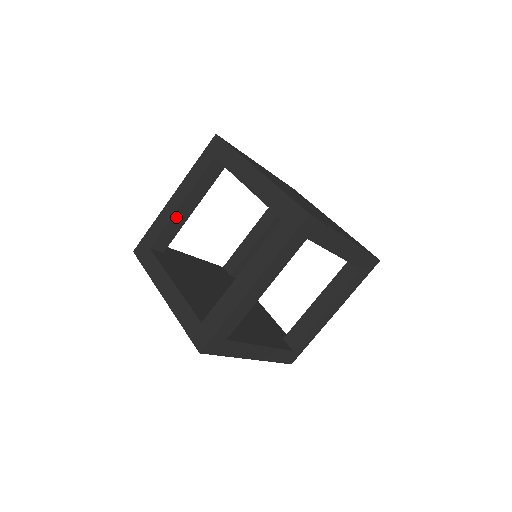
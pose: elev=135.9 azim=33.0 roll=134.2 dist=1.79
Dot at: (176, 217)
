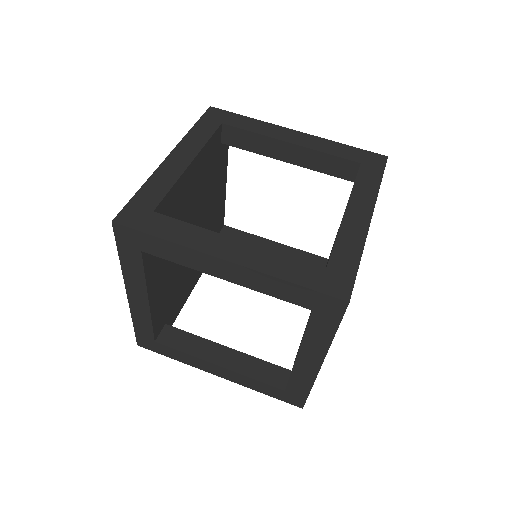
Dot at: (271, 142)
